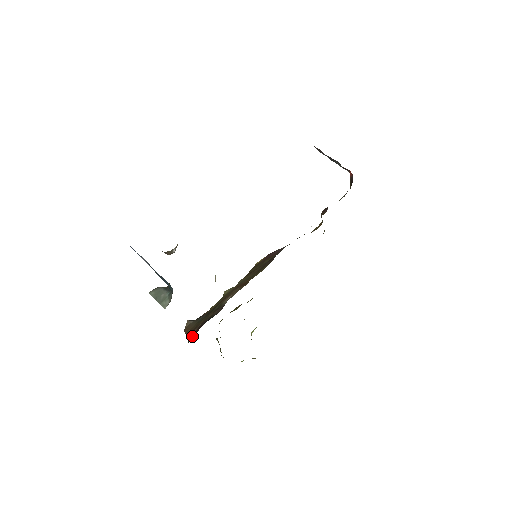
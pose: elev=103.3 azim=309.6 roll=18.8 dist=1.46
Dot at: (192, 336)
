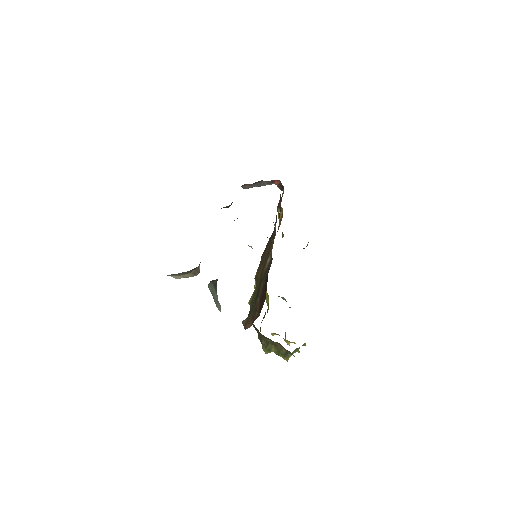
Dot at: (262, 300)
